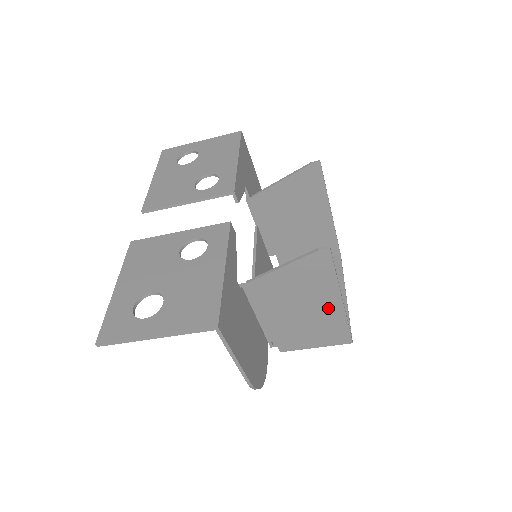
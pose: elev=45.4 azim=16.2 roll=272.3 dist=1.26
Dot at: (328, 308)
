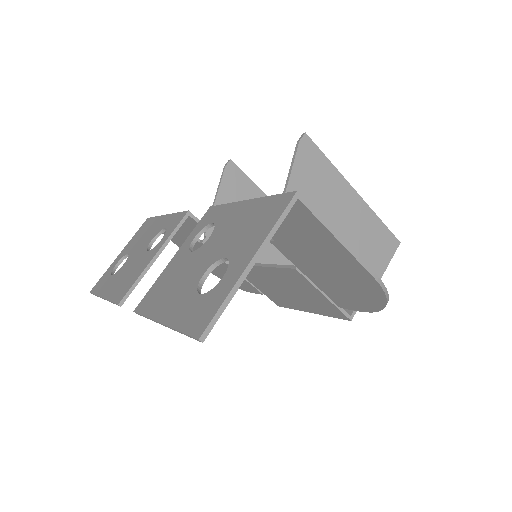
Dot at: (353, 210)
